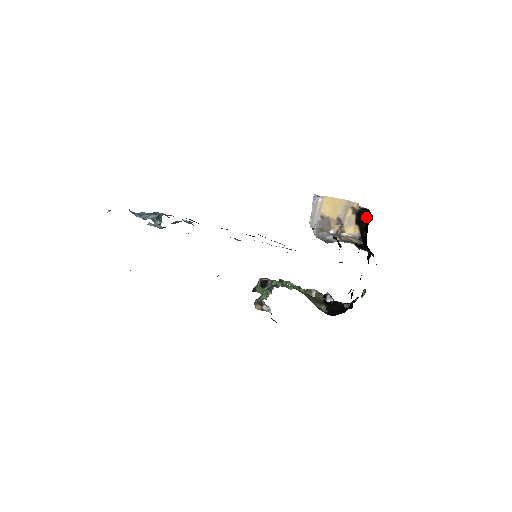
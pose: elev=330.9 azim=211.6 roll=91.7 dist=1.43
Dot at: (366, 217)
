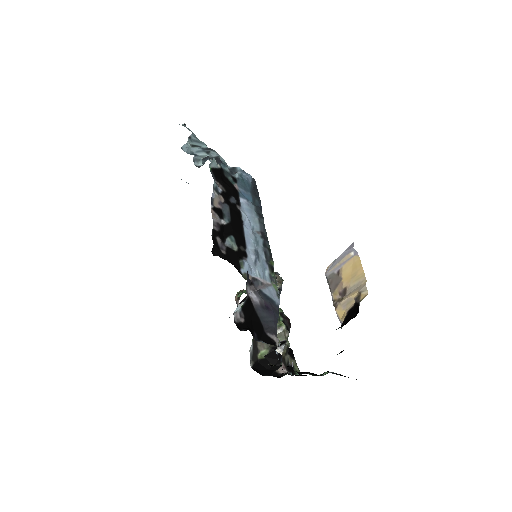
Dot at: (352, 317)
